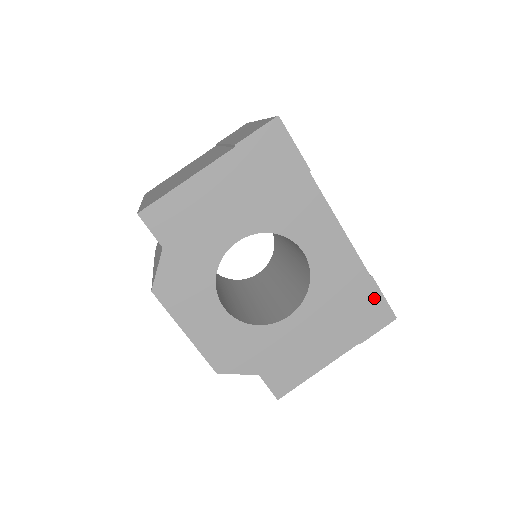
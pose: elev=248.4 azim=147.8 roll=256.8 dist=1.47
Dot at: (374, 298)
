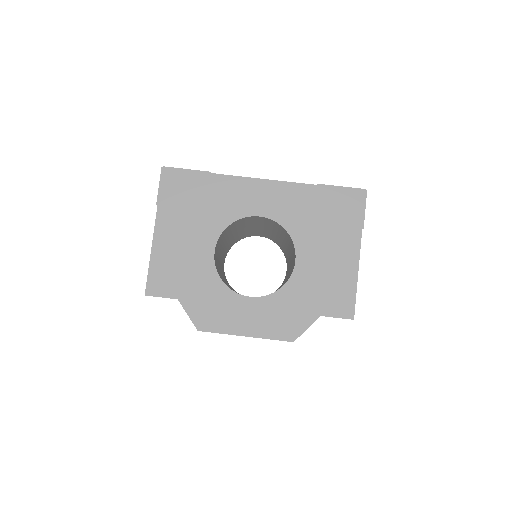
Dot at: (336, 194)
